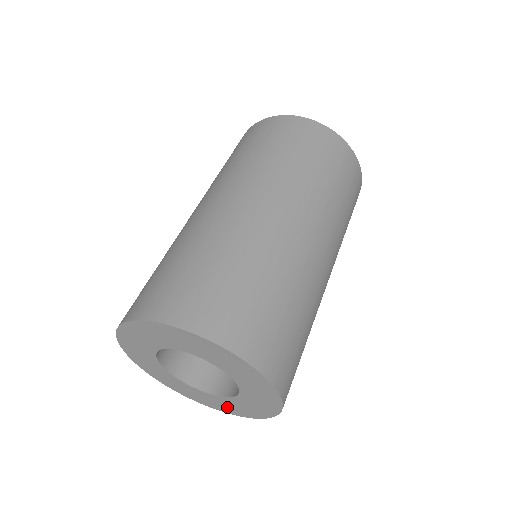
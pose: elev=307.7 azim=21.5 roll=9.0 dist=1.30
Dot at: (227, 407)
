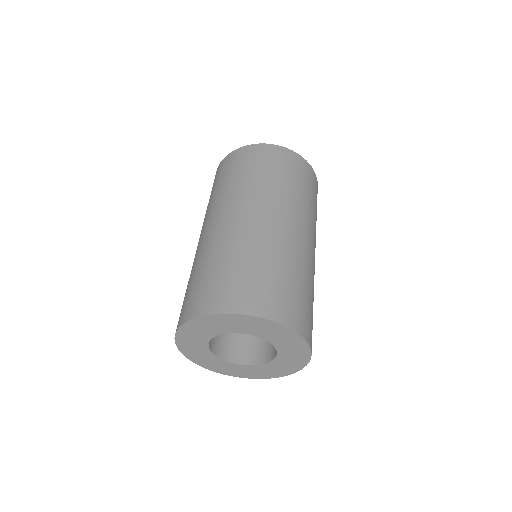
Dot at: (288, 366)
